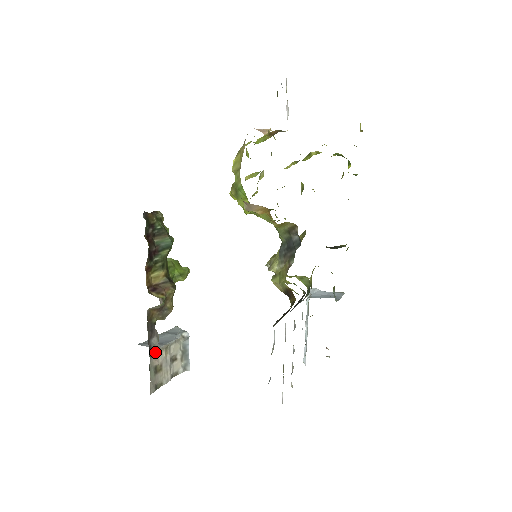
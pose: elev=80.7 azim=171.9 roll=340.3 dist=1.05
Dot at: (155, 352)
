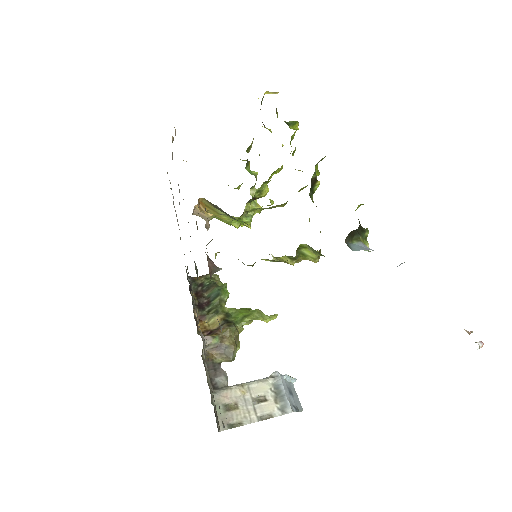
Dot at: (222, 390)
